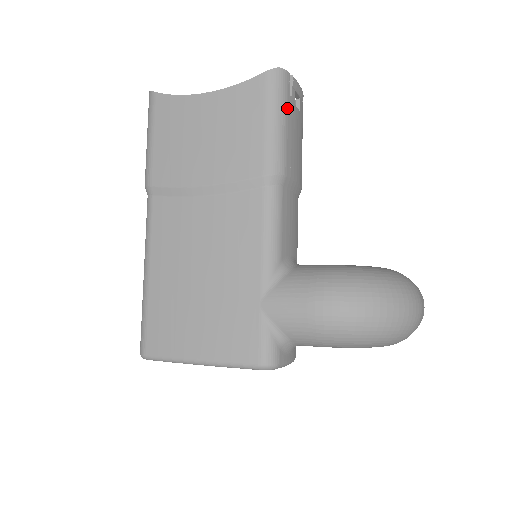
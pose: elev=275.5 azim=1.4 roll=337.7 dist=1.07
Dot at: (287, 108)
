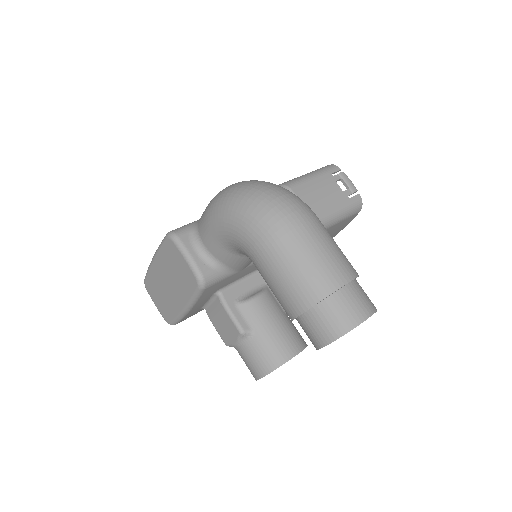
Dot at: (323, 175)
